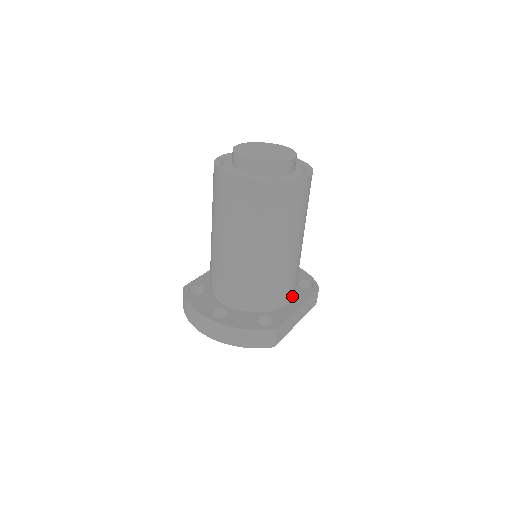
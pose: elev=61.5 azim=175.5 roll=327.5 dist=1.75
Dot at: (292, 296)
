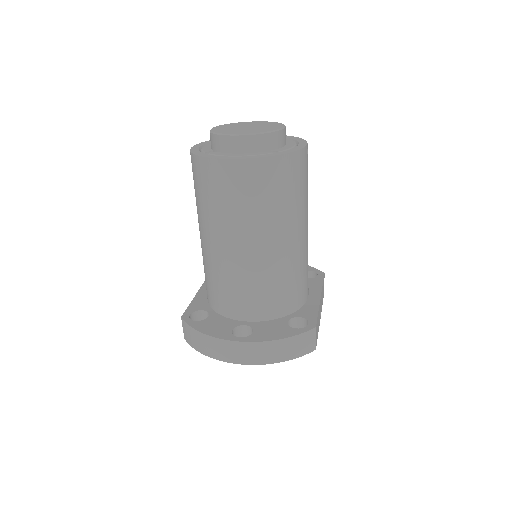
Dot at: (308, 289)
